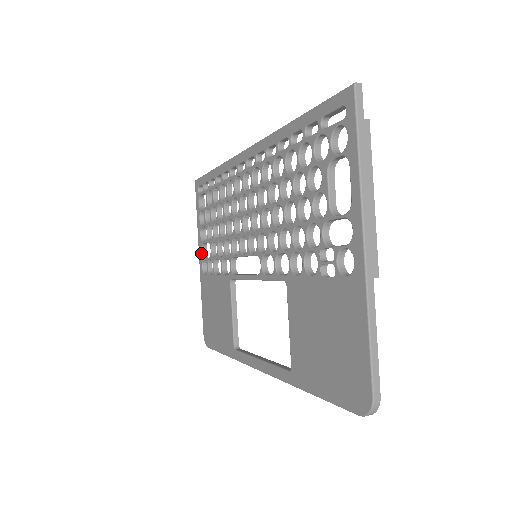
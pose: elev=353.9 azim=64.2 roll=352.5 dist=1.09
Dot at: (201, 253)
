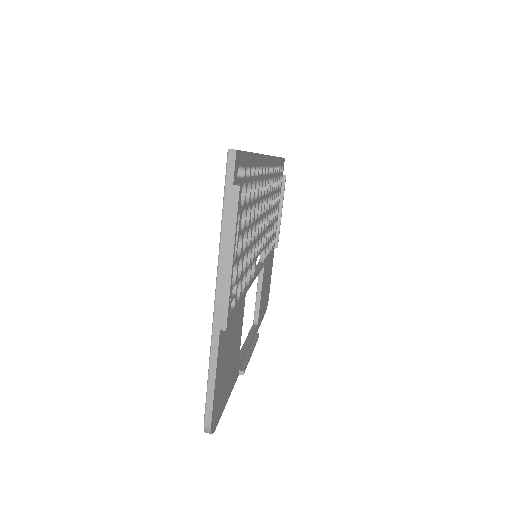
Dot at: occluded
